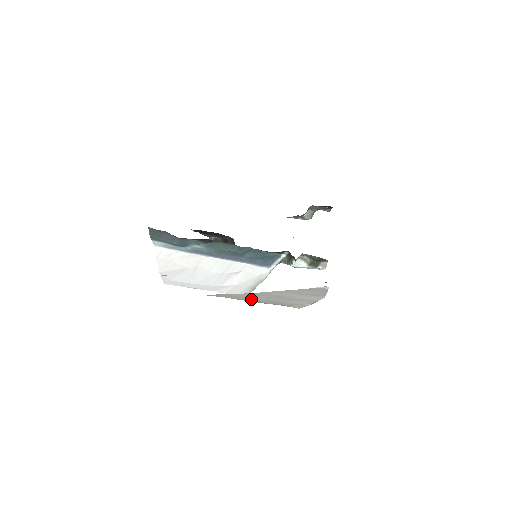
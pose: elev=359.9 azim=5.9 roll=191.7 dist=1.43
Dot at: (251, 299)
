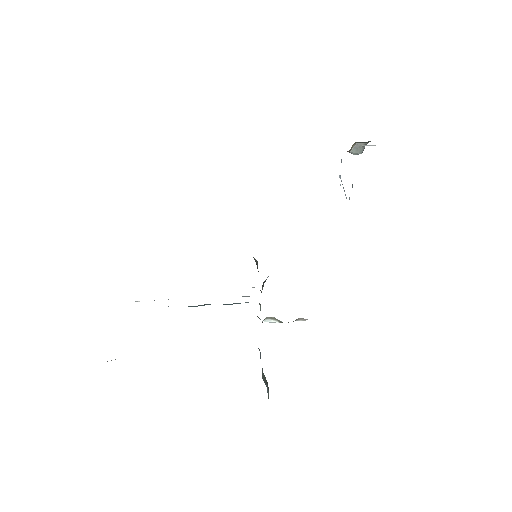
Dot at: occluded
